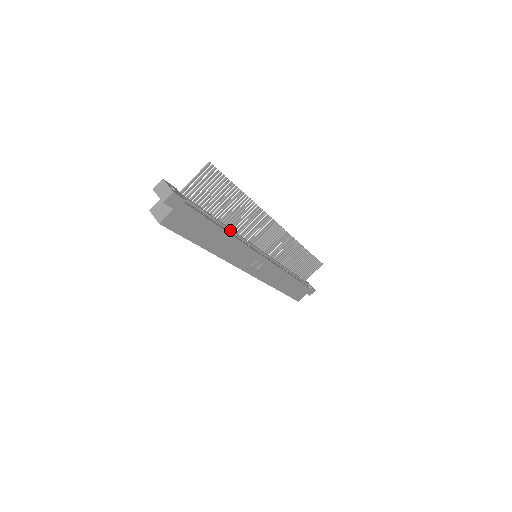
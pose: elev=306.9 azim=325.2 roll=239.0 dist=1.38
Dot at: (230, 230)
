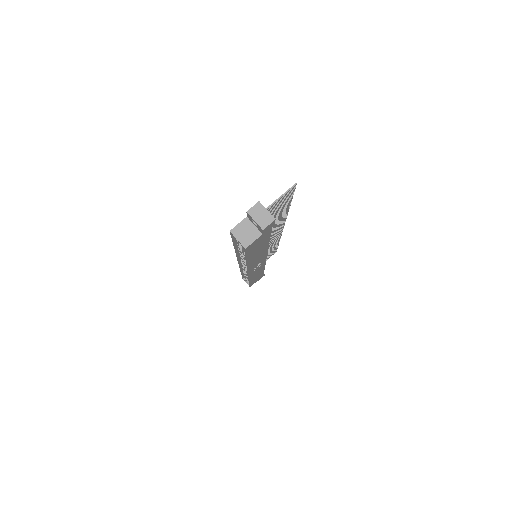
Dot at: occluded
